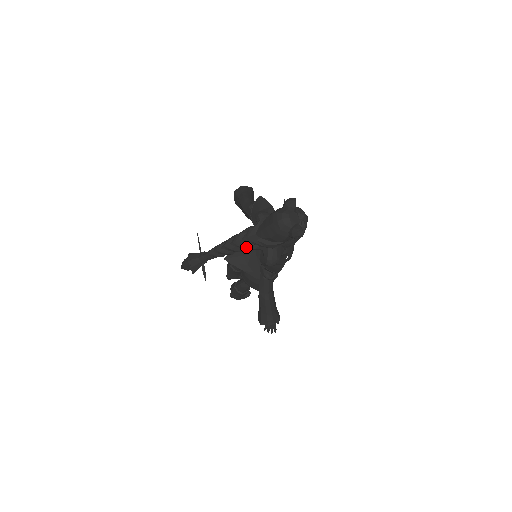
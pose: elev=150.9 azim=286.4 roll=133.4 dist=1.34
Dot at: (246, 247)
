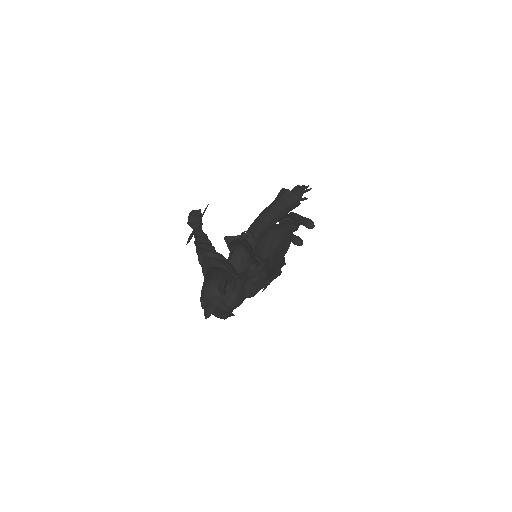
Dot at: (201, 266)
